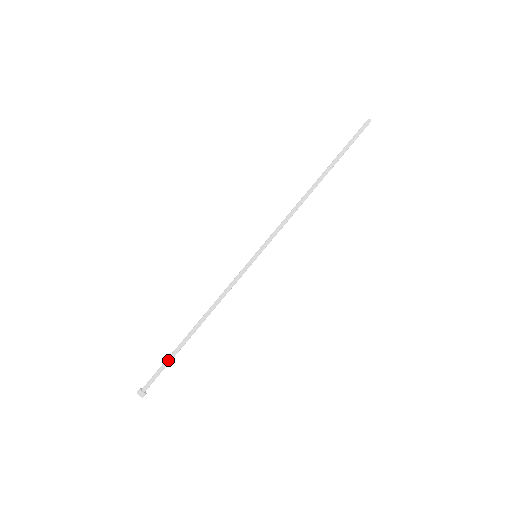
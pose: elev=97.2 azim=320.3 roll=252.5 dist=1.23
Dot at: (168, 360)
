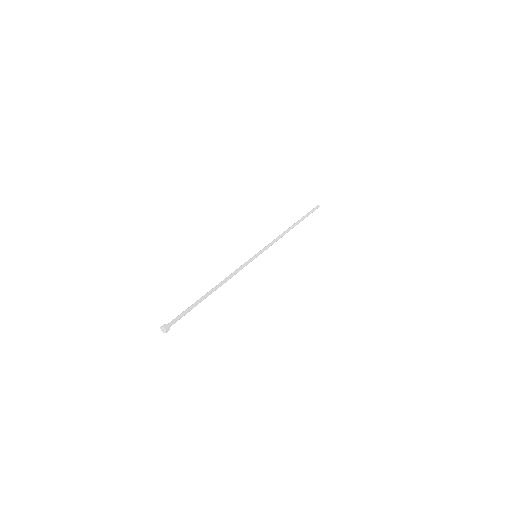
Dot at: (189, 307)
